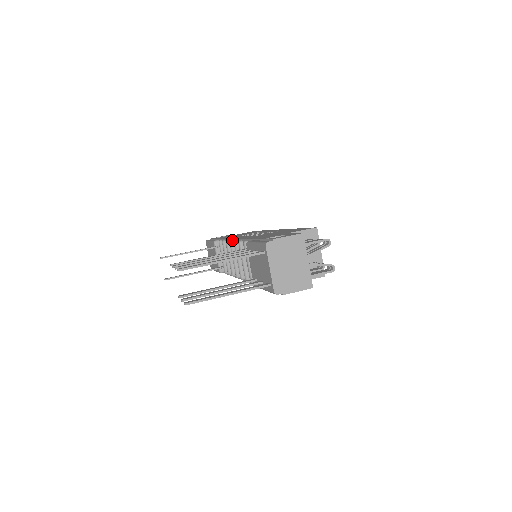
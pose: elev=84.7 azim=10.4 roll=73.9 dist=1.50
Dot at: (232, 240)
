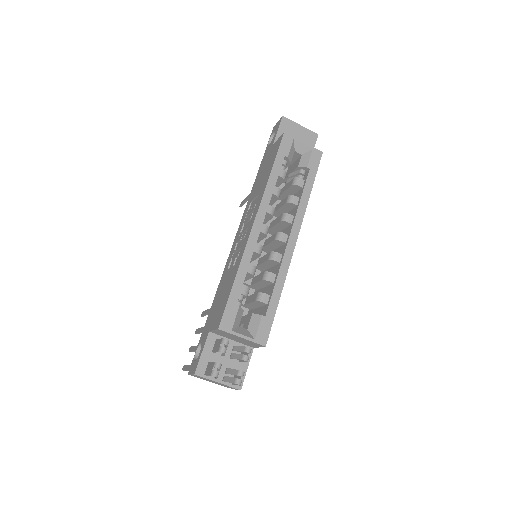
Dot at: occluded
